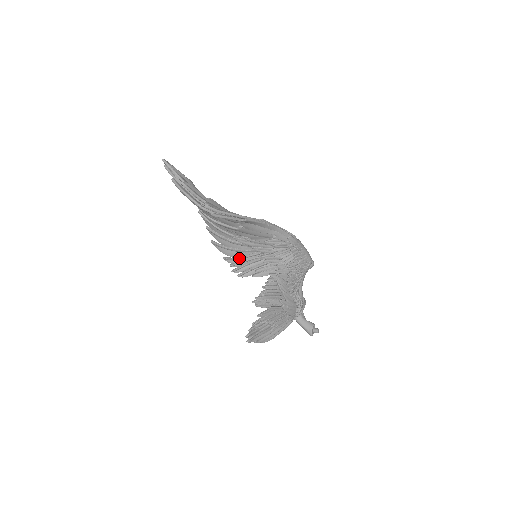
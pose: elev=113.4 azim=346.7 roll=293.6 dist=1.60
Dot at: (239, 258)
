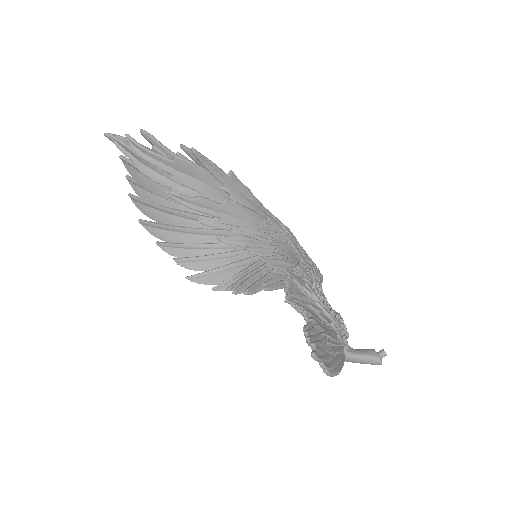
Dot at: (234, 275)
